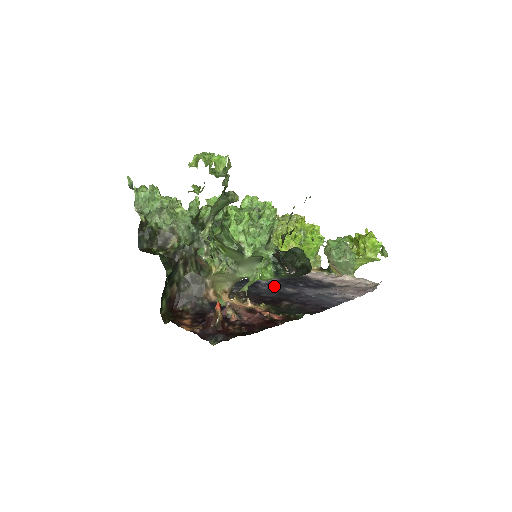
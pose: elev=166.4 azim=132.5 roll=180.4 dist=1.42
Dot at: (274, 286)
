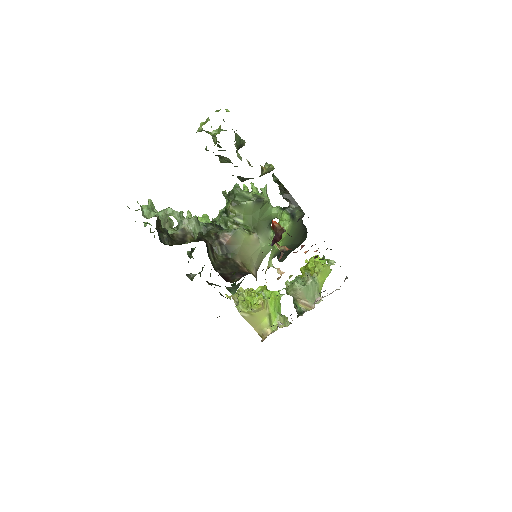
Dot at: occluded
